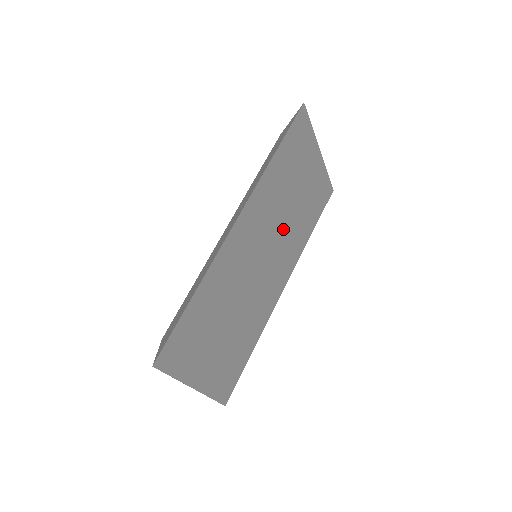
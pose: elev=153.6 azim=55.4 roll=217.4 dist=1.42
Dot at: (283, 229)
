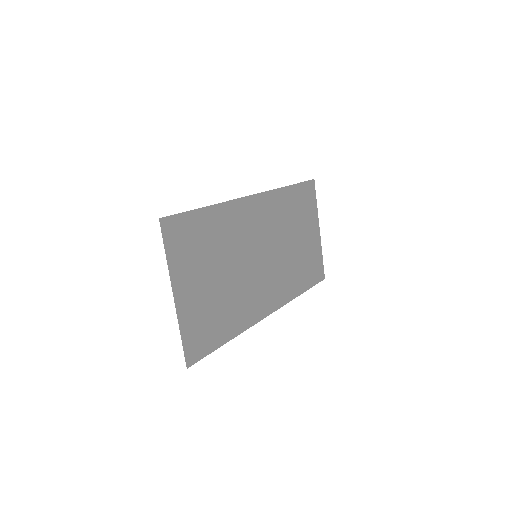
Dot at: (282, 254)
